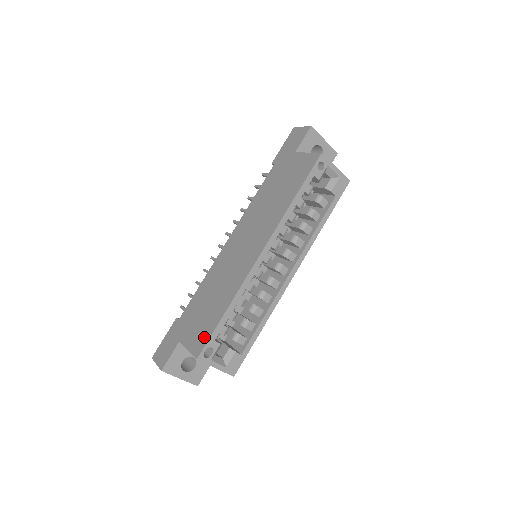
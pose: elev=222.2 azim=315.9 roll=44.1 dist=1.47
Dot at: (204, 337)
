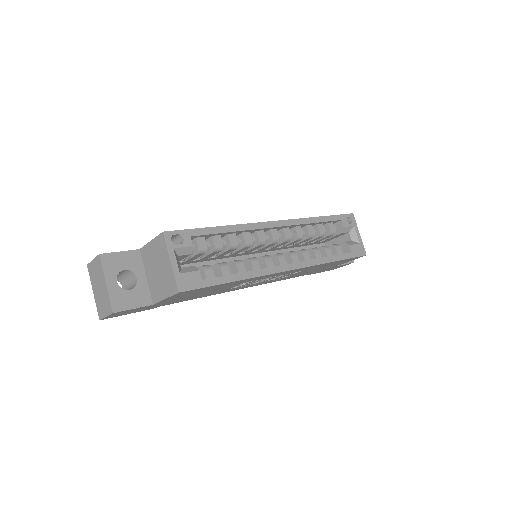
Dot at: occluded
